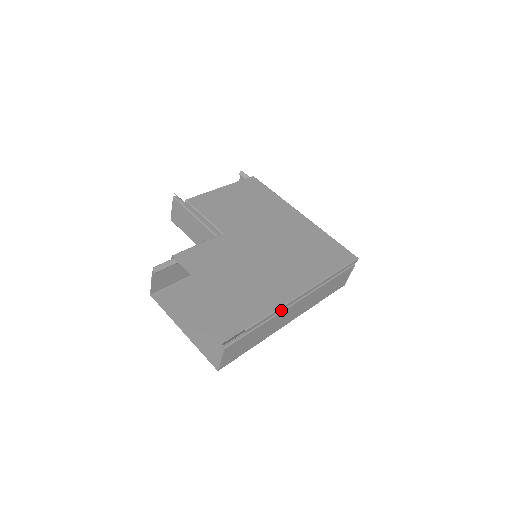
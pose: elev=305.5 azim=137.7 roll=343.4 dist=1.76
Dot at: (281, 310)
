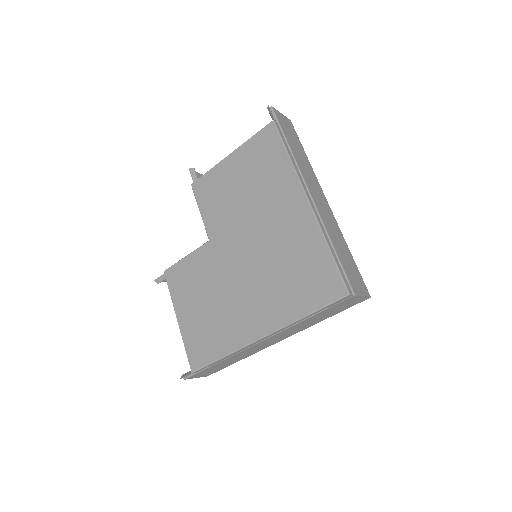
Dot at: (233, 354)
